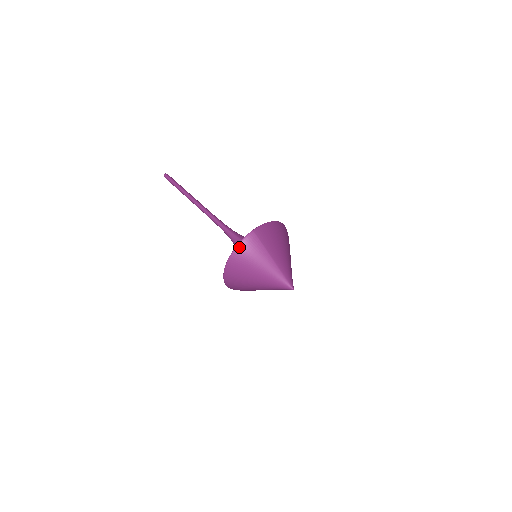
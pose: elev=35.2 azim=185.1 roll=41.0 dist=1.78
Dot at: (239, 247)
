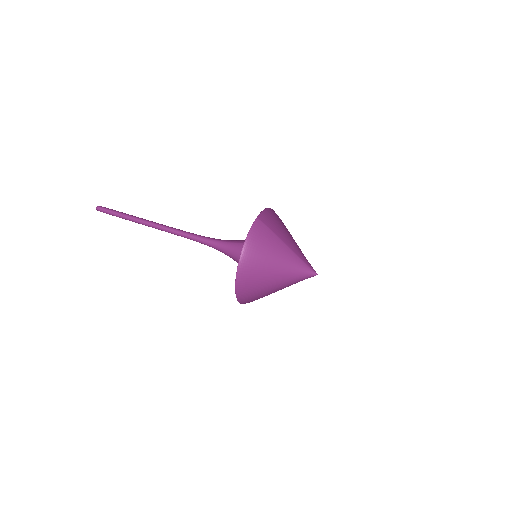
Dot at: (249, 239)
